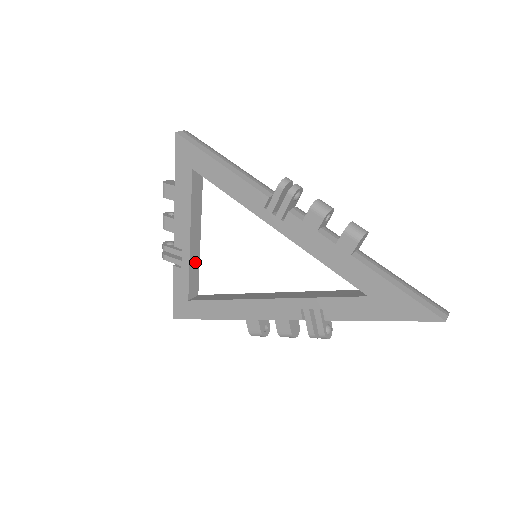
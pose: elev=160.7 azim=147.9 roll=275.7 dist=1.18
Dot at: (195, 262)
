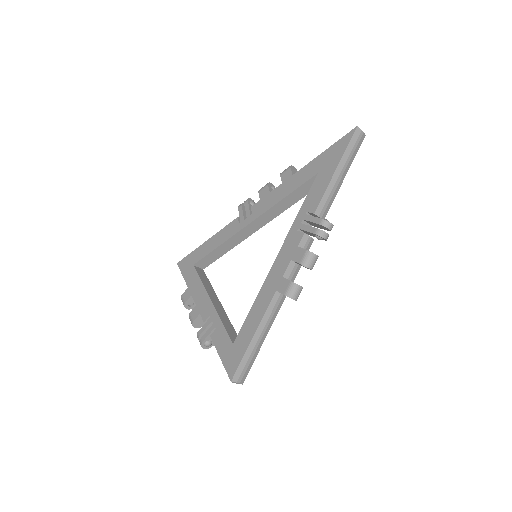
Dot at: (226, 320)
